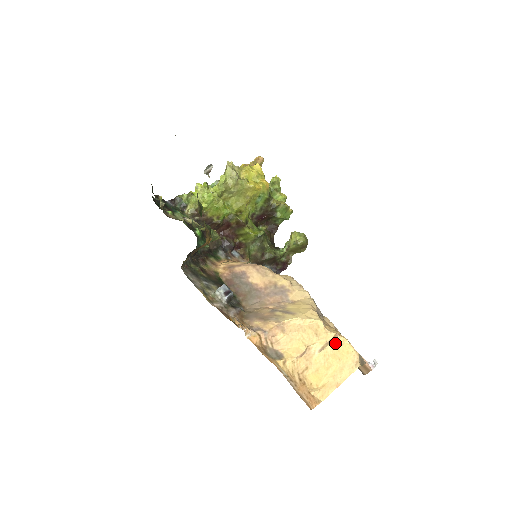
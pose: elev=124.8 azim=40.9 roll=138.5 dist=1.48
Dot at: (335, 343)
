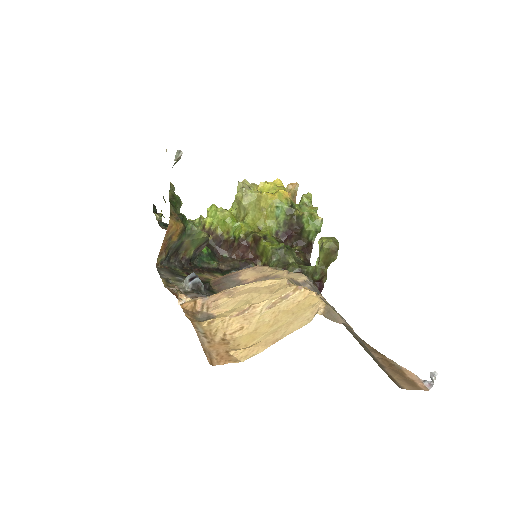
Dot at: (295, 297)
